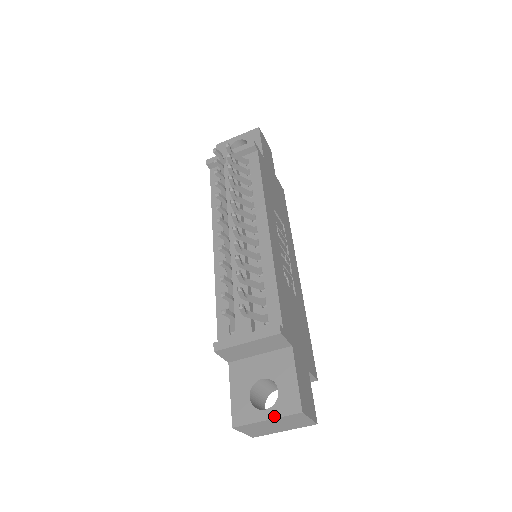
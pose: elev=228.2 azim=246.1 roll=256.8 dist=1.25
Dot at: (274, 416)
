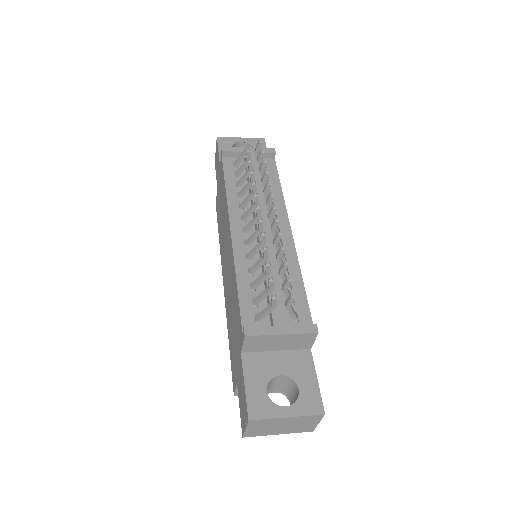
Dot at: (296, 414)
